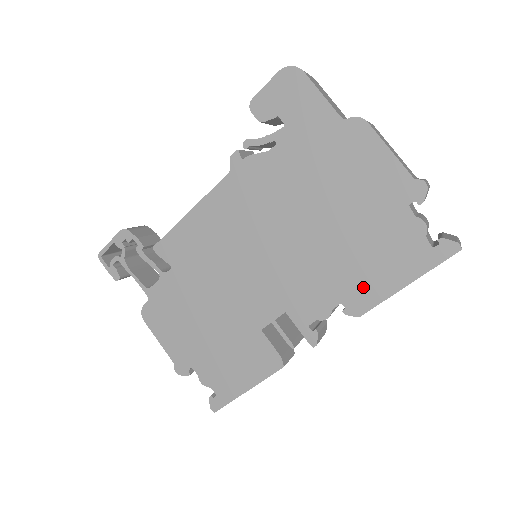
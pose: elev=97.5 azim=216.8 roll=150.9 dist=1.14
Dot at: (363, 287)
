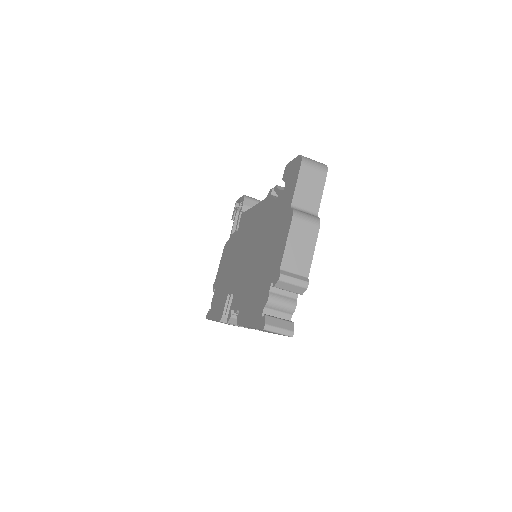
Dot at: (245, 310)
